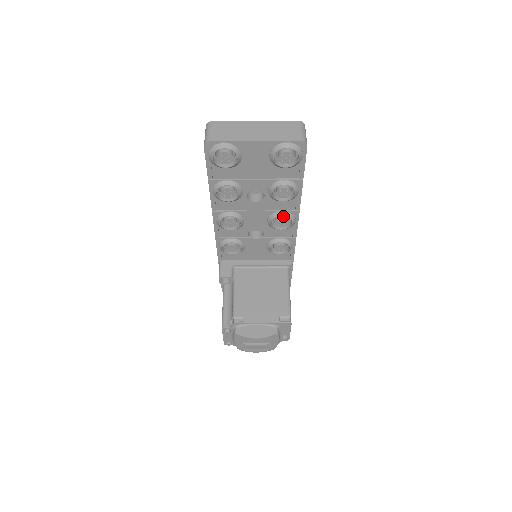
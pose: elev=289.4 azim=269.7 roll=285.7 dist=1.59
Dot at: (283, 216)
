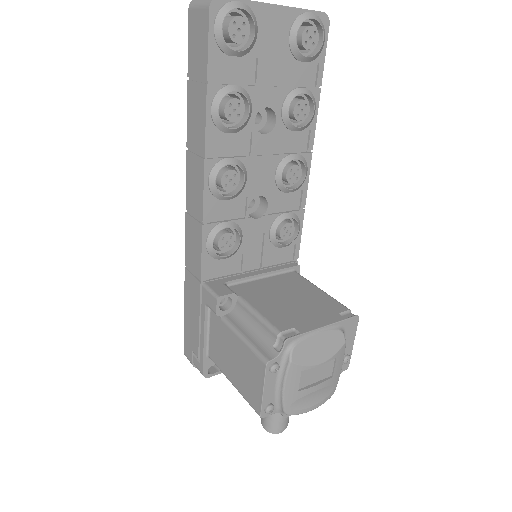
Dot at: (294, 164)
